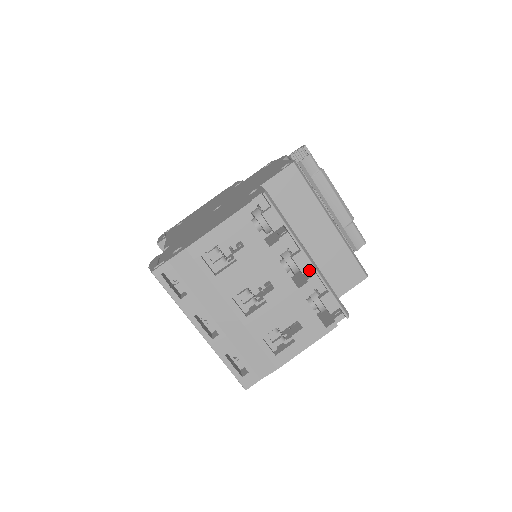
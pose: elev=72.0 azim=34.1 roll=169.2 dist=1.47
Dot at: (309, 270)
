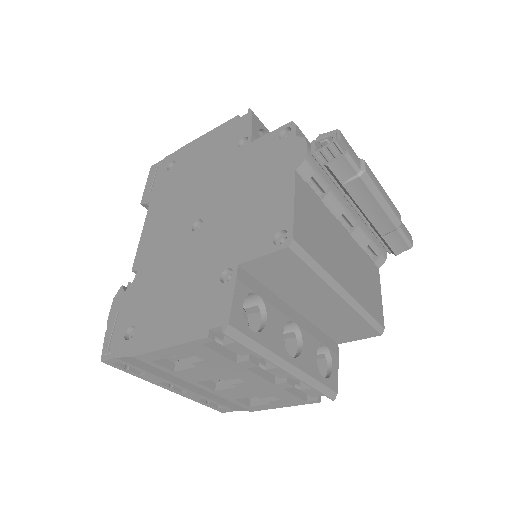
Dot at: occluded
